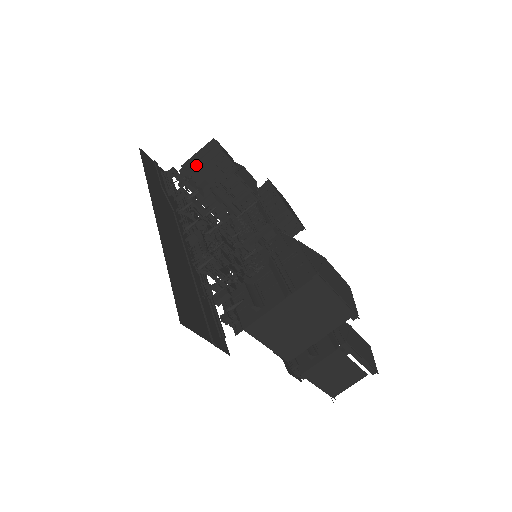
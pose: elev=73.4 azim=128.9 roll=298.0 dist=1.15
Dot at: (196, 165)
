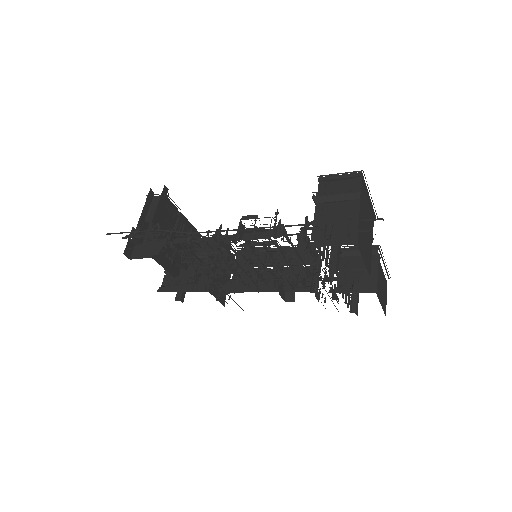
Dot at: (156, 212)
